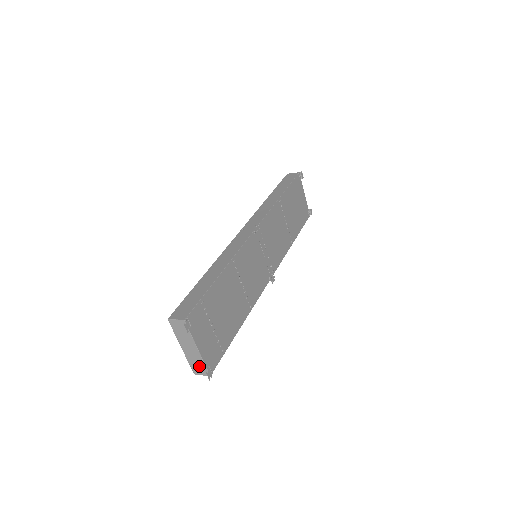
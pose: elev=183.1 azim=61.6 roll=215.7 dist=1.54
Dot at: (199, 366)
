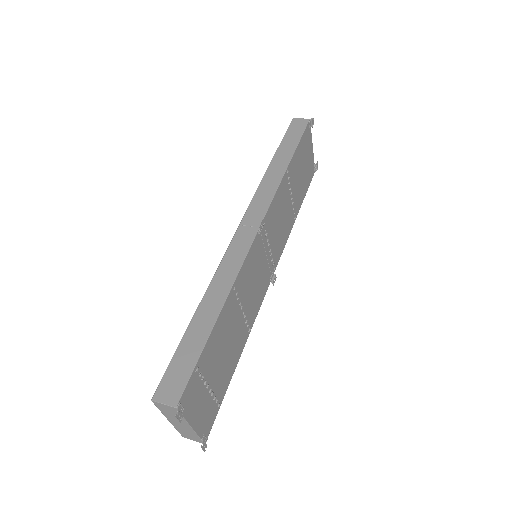
Dot at: (191, 436)
